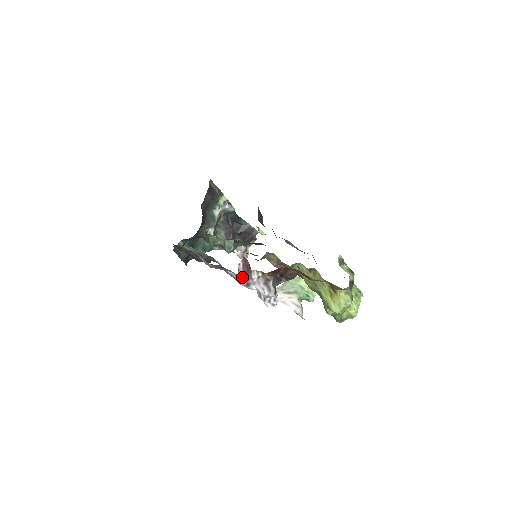
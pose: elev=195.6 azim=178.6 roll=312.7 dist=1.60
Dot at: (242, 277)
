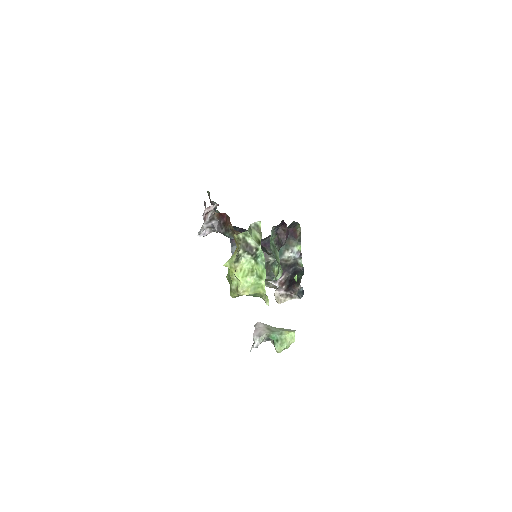
Dot at: (206, 212)
